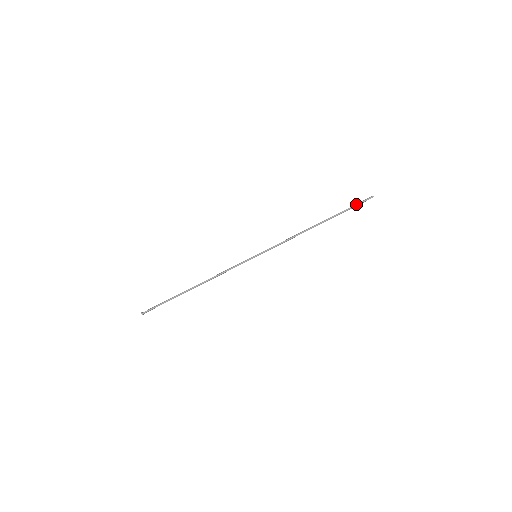
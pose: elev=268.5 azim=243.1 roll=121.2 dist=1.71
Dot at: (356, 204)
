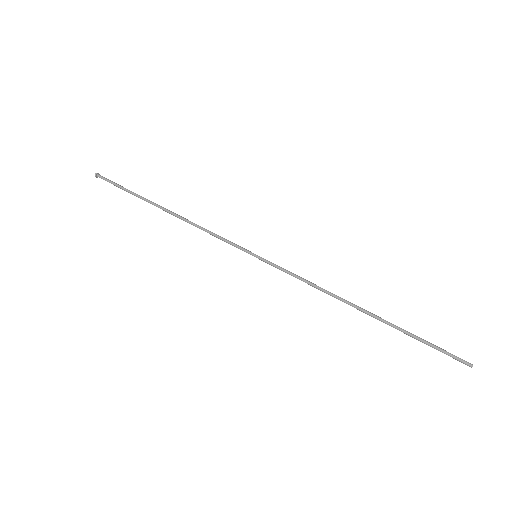
Dot at: occluded
